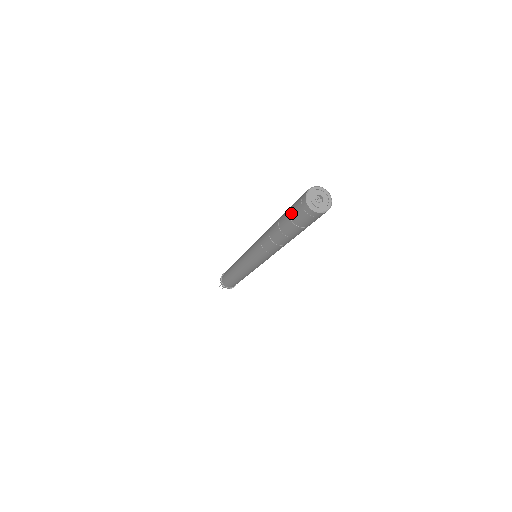
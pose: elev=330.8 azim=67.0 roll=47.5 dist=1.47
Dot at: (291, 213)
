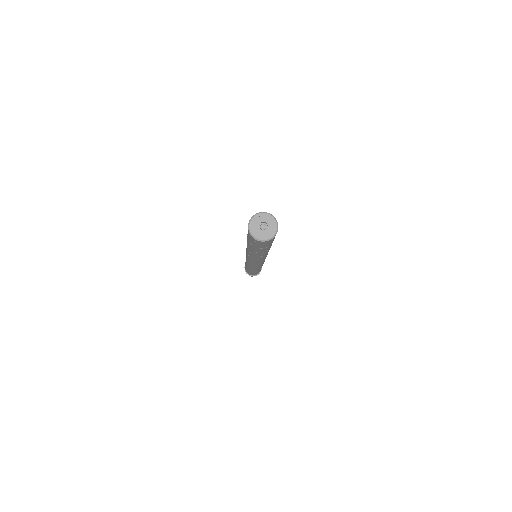
Dot at: (251, 243)
